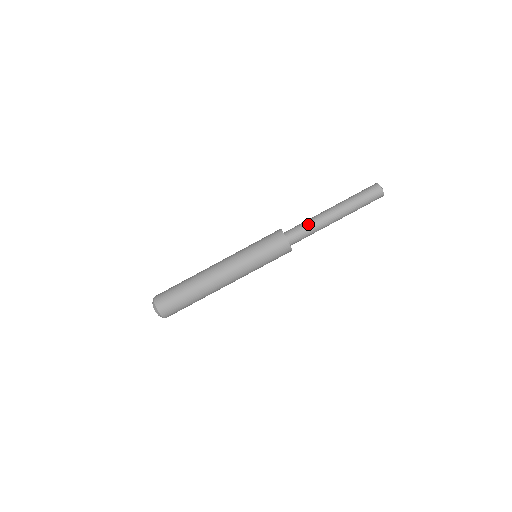
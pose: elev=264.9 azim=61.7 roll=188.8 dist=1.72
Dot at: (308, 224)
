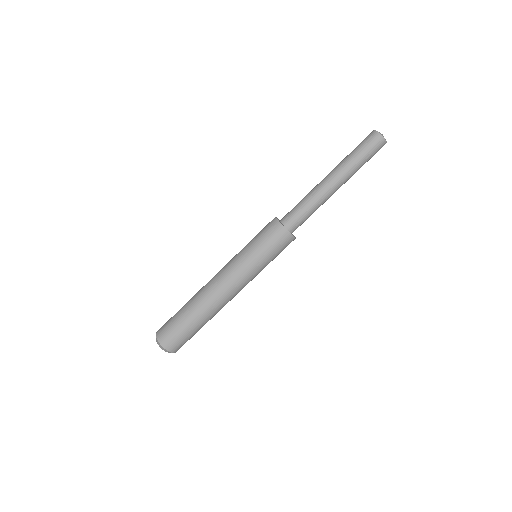
Dot at: (302, 200)
